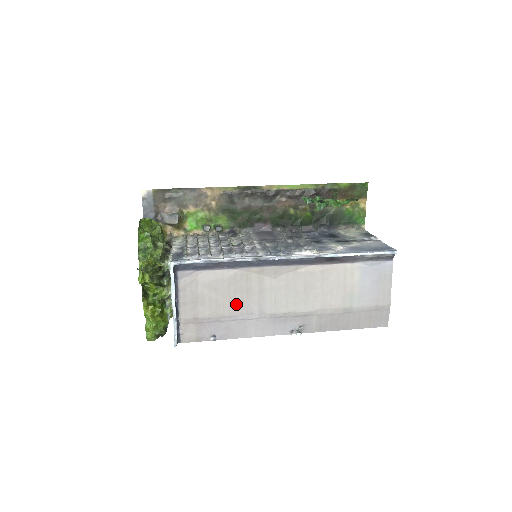
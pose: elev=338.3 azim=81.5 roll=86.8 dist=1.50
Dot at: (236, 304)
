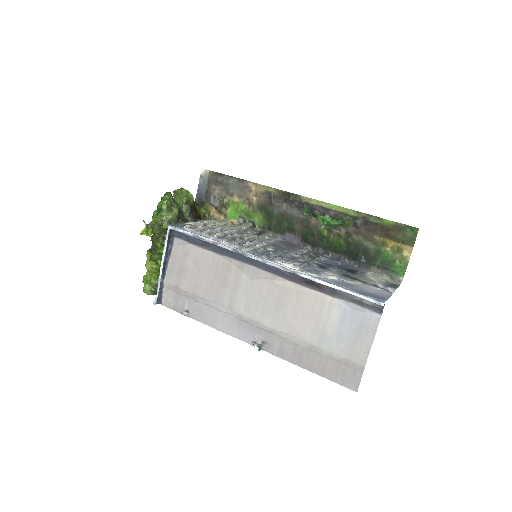
Dot at: (211, 289)
